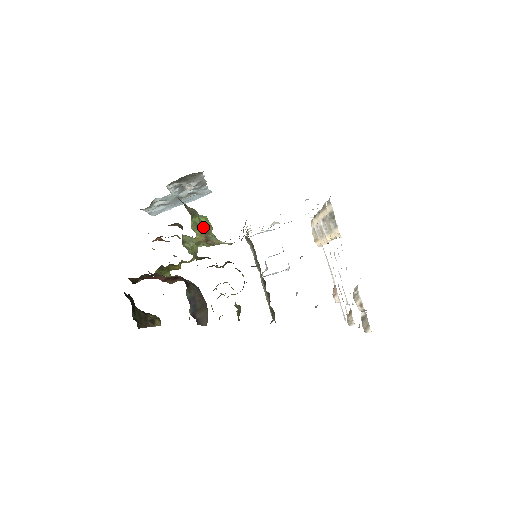
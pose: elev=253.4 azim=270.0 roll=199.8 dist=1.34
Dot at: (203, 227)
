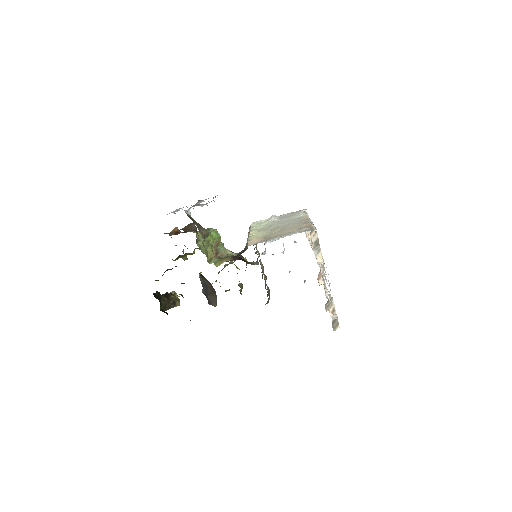
Dot at: (214, 241)
